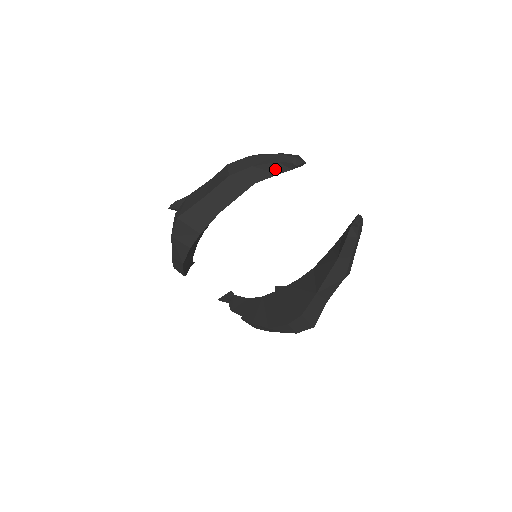
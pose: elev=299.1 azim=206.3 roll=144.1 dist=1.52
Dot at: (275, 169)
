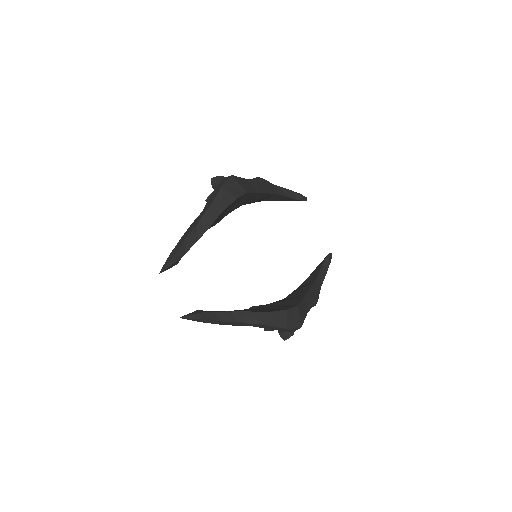
Dot at: (289, 194)
